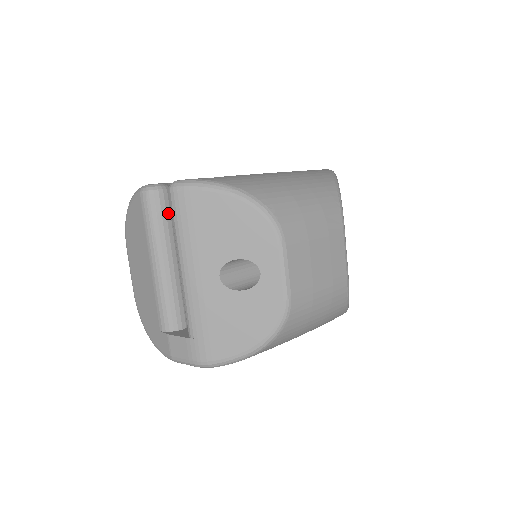
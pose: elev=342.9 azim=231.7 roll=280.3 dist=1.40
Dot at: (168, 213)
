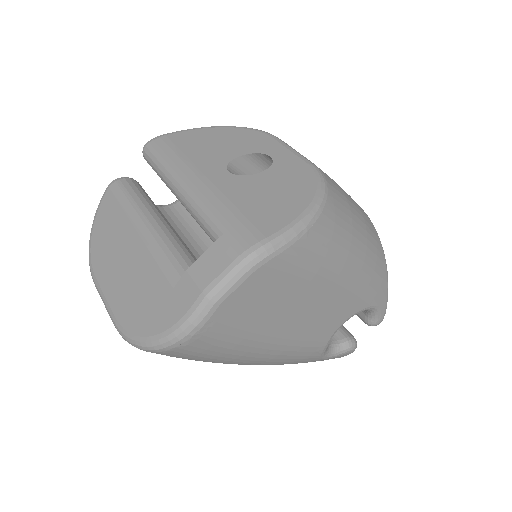
Dot at: (145, 192)
